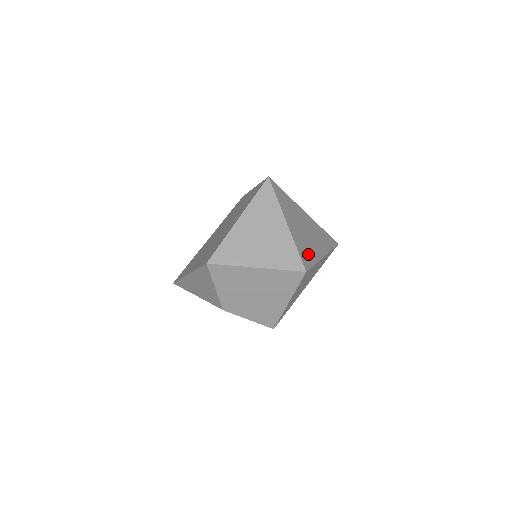
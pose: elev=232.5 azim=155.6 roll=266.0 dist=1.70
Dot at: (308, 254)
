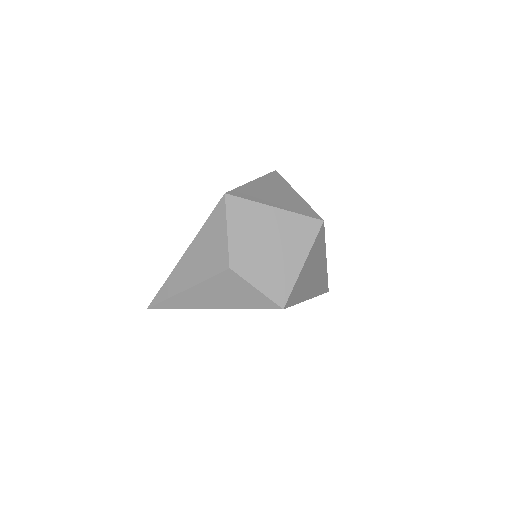
Dot at: occluded
